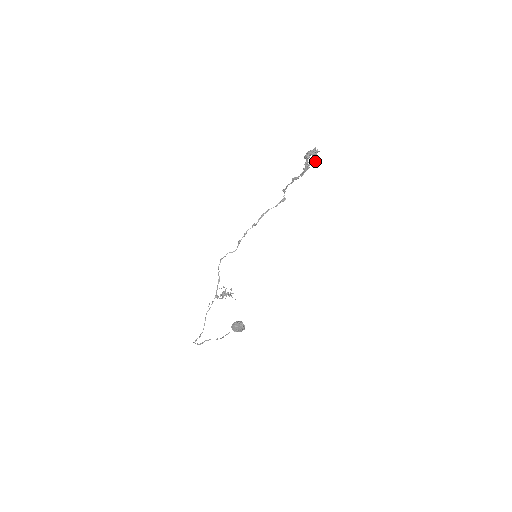
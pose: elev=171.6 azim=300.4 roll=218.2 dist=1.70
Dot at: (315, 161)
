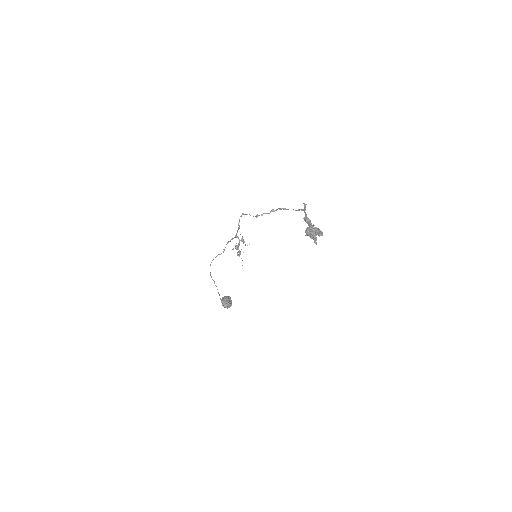
Dot at: occluded
